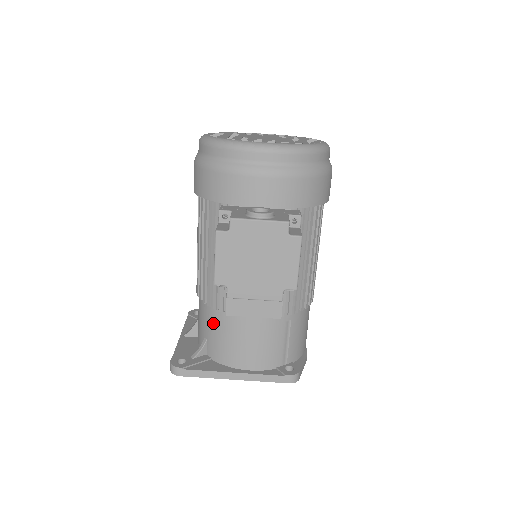
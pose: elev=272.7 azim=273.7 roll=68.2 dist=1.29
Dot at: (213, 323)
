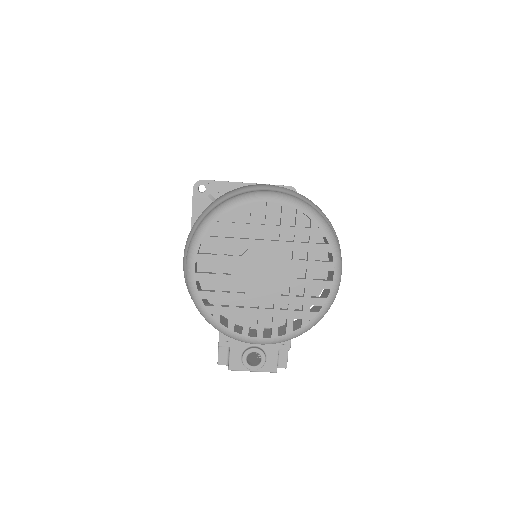
Dot at: occluded
